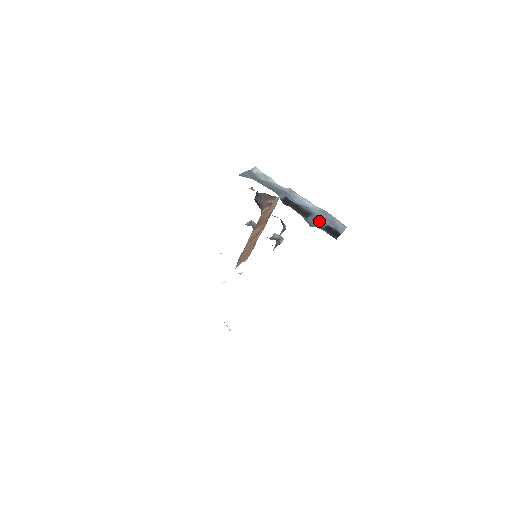
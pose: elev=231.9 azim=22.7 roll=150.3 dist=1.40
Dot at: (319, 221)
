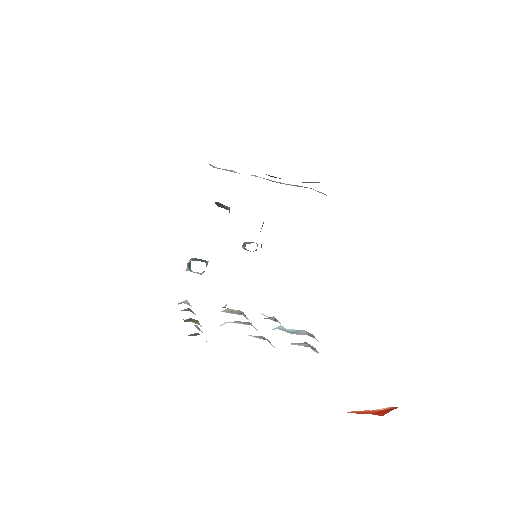
Dot at: occluded
